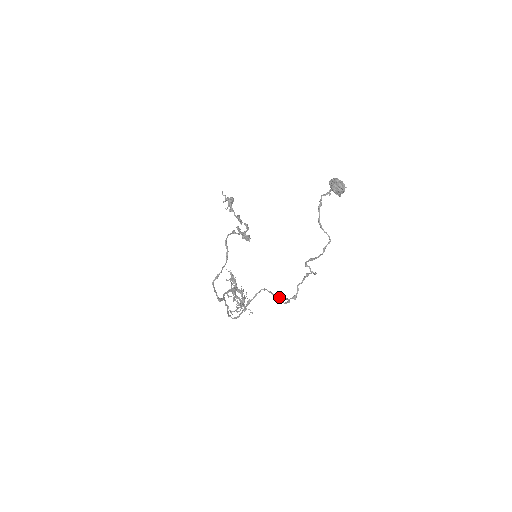
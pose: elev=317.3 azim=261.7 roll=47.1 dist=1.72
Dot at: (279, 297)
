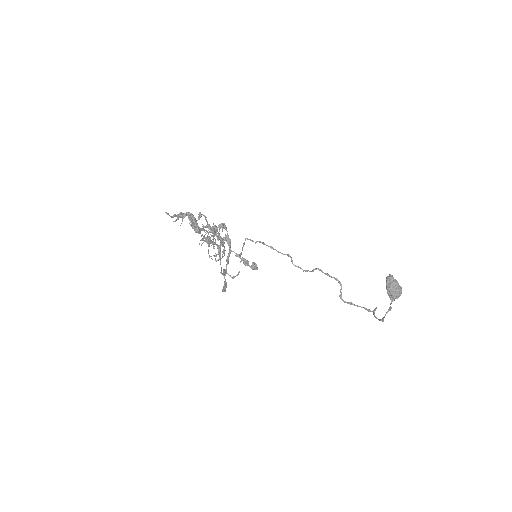
Dot at: occluded
